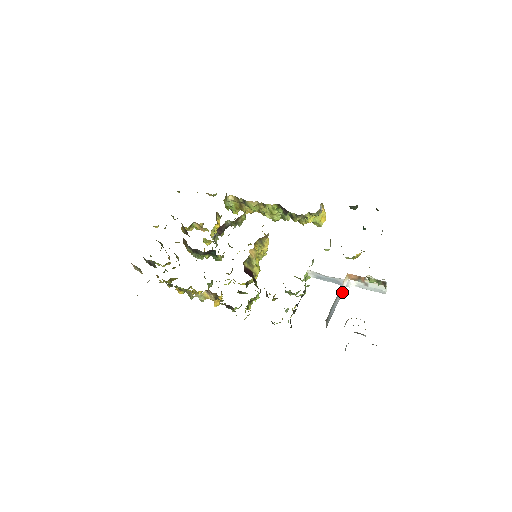
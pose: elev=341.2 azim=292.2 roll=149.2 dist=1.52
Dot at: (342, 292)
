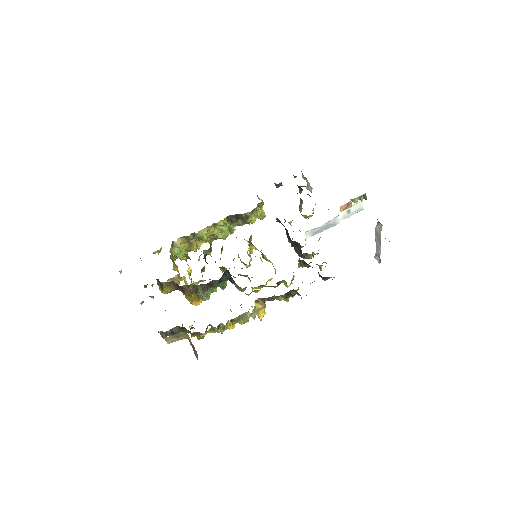
Dot at: occluded
